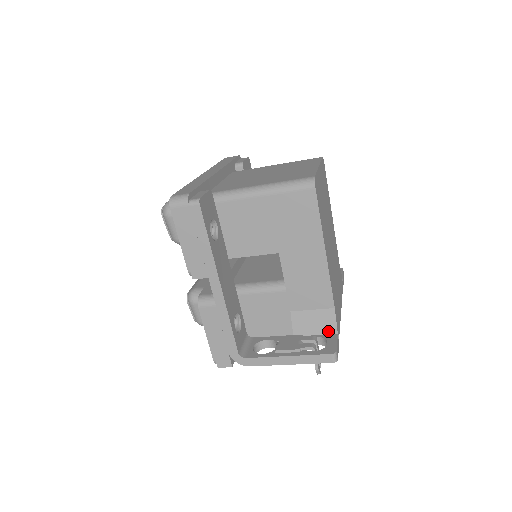
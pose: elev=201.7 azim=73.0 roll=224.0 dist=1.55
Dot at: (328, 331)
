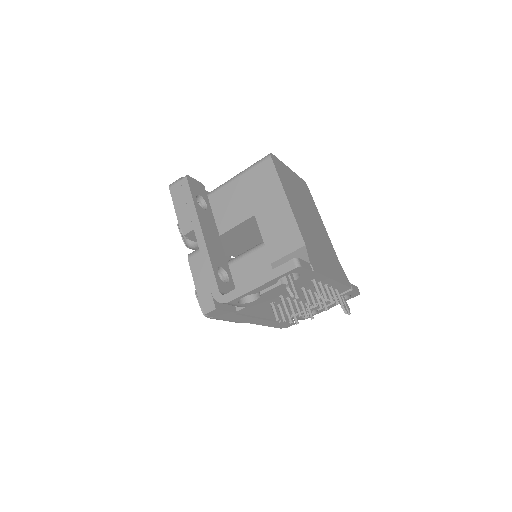
Dot at: occluded
